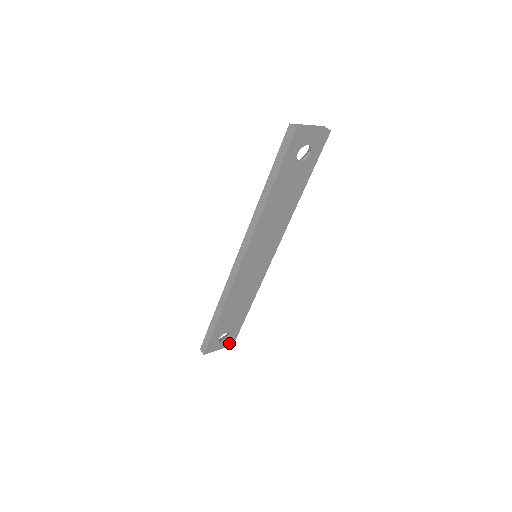
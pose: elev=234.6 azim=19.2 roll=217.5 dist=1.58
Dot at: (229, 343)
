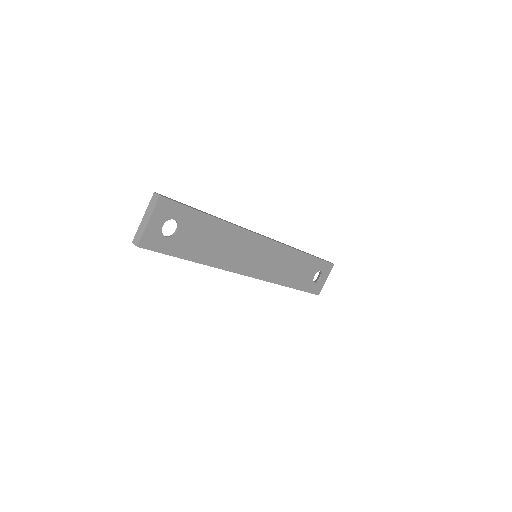
Dot at: (328, 269)
